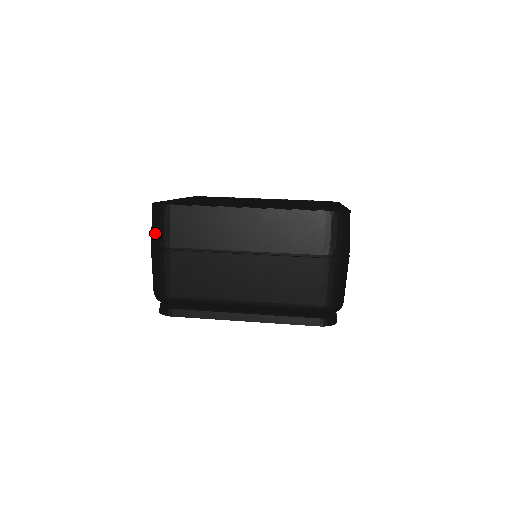
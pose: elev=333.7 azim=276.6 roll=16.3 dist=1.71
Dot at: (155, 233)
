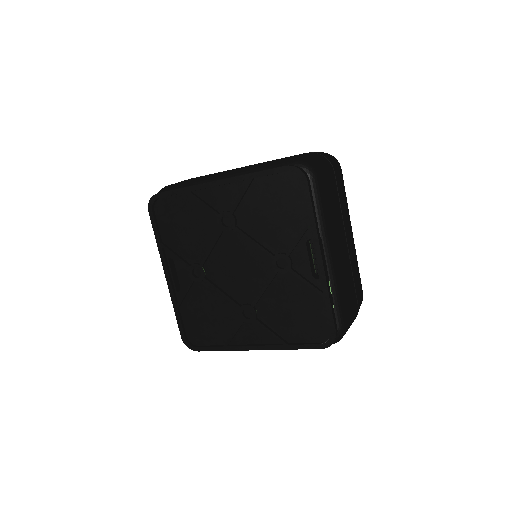
Dot at: occluded
